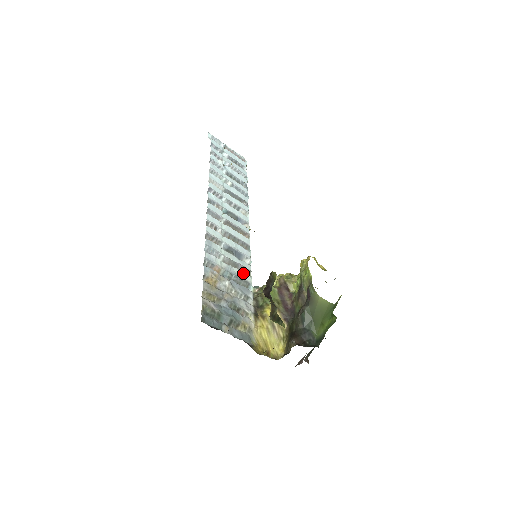
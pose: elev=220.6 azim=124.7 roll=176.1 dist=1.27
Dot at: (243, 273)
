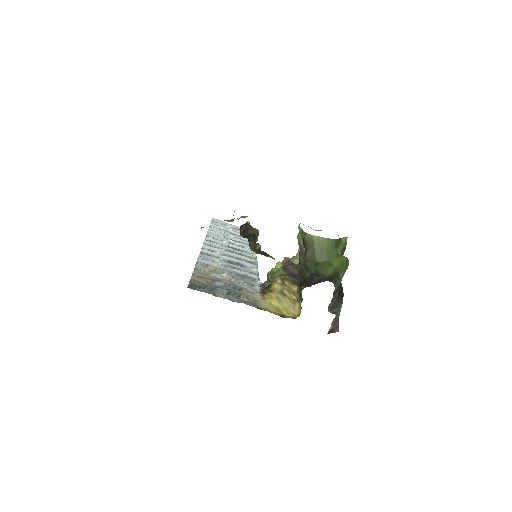
Dot at: (246, 273)
